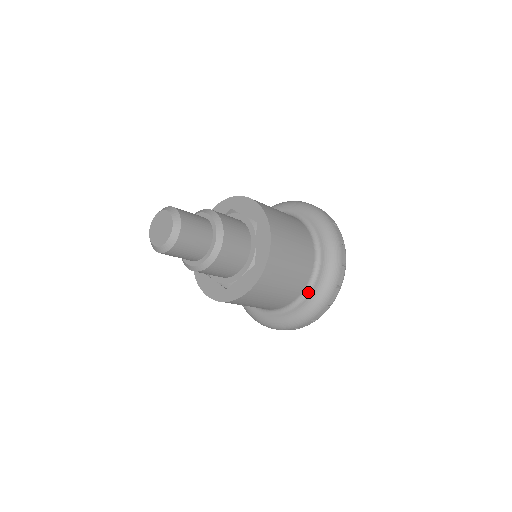
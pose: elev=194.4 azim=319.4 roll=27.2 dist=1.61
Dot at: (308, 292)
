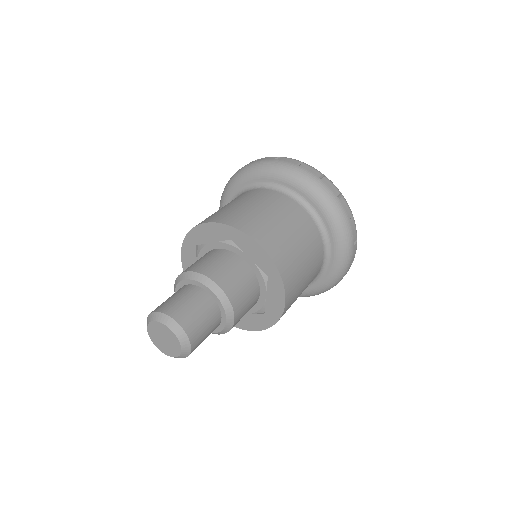
Dot at: (310, 284)
